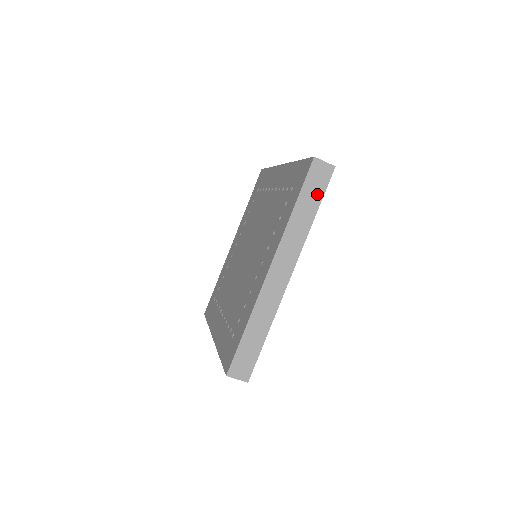
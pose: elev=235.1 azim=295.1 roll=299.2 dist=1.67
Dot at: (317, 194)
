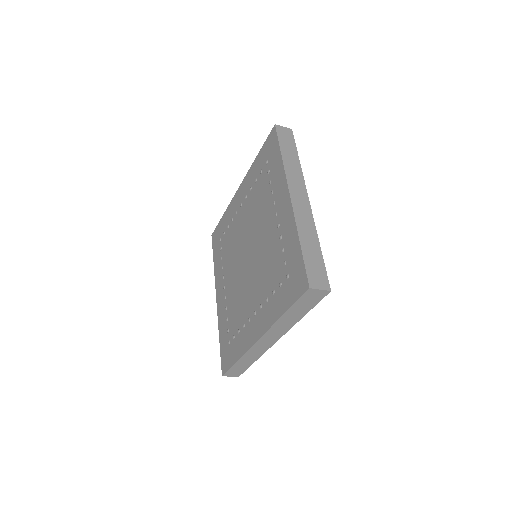
Dot at: (308, 306)
